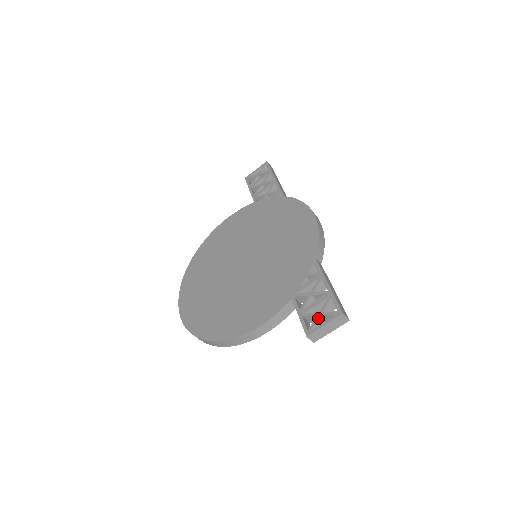
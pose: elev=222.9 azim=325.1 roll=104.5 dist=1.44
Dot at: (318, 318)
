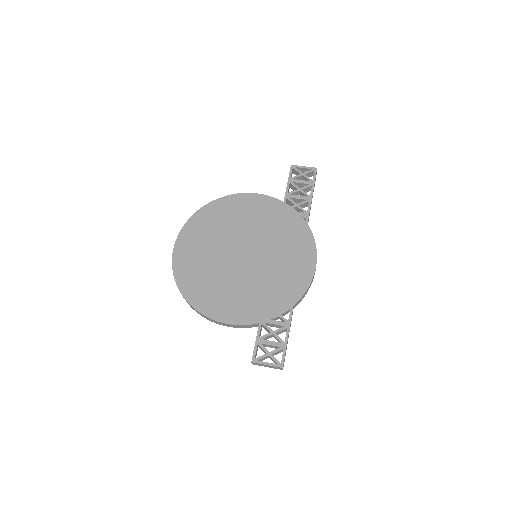
Dot at: (266, 356)
